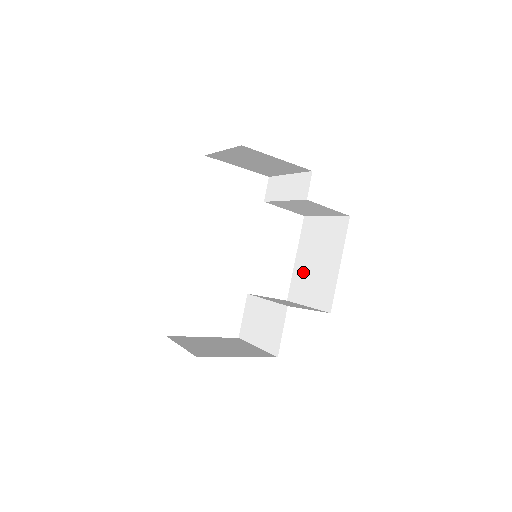
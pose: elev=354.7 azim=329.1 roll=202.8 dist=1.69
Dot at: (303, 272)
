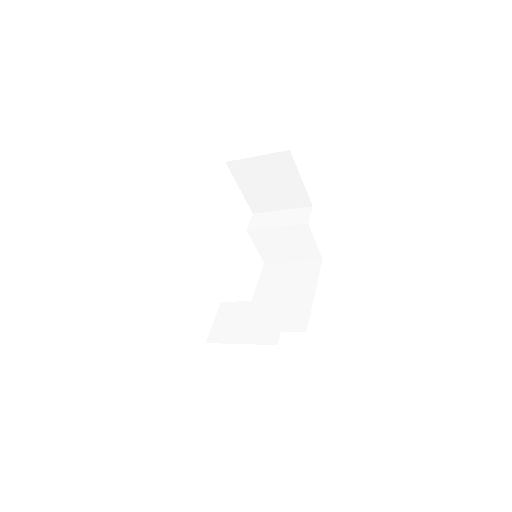
Dot at: occluded
